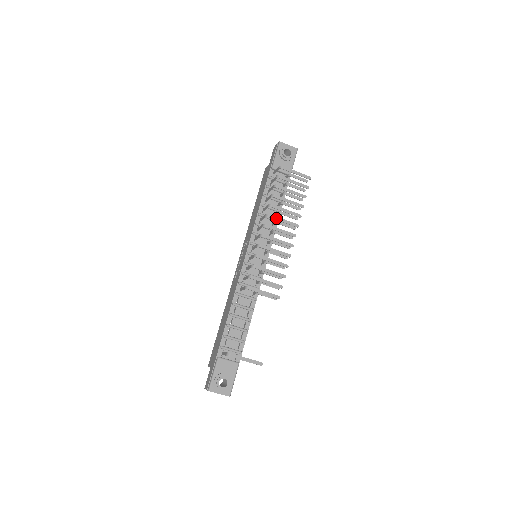
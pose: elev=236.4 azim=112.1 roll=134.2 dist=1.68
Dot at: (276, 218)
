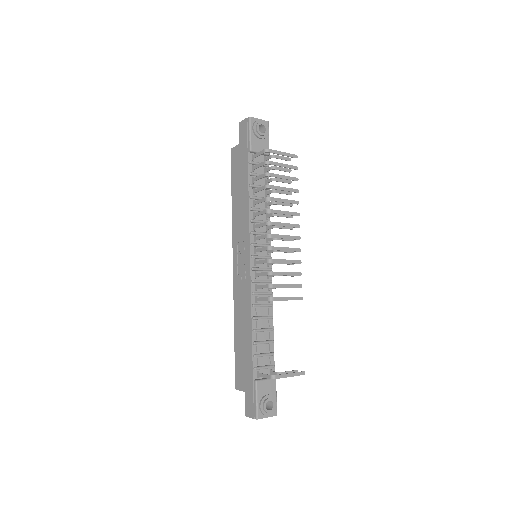
Dot at: (278, 212)
